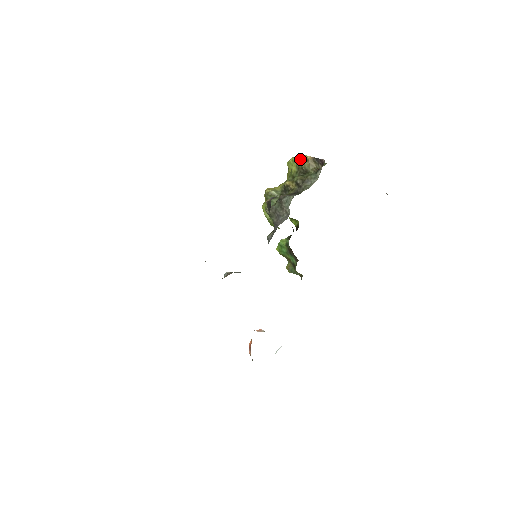
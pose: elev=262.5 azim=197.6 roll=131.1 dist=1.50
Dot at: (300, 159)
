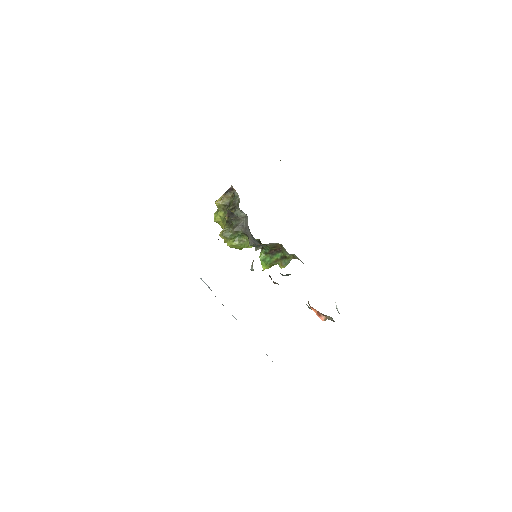
Dot at: (219, 202)
